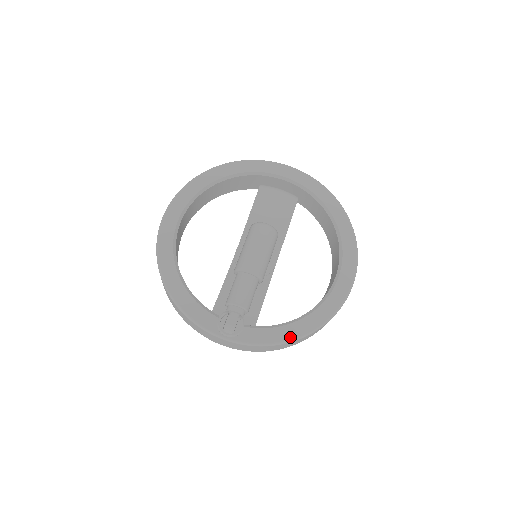
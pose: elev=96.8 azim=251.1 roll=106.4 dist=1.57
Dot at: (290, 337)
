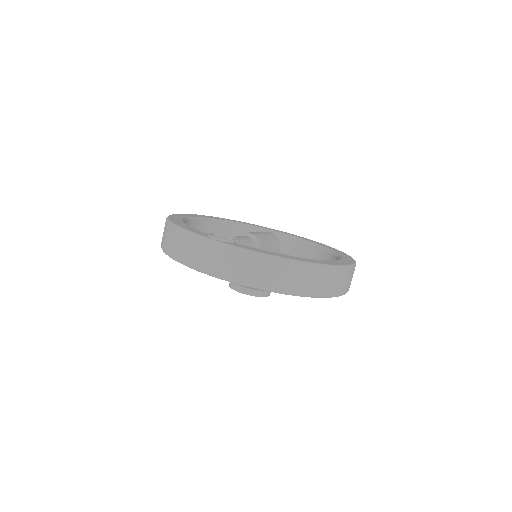
Dot at: (281, 256)
